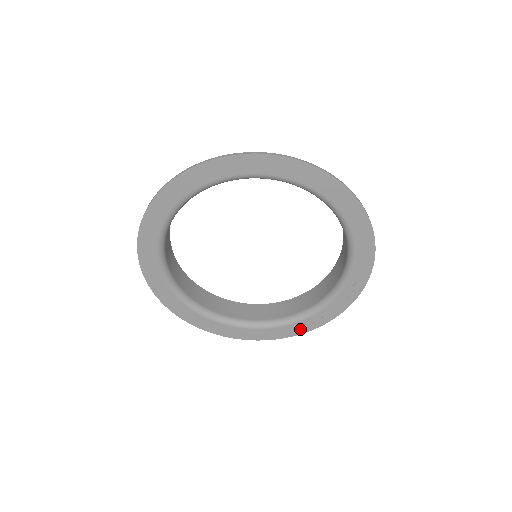
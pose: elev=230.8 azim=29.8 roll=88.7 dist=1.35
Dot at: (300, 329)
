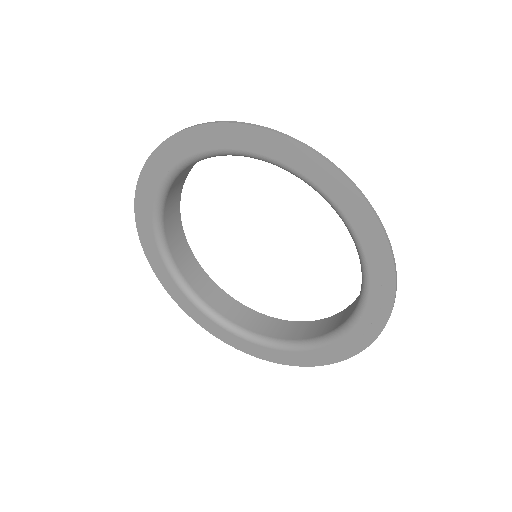
Dot at: (341, 352)
